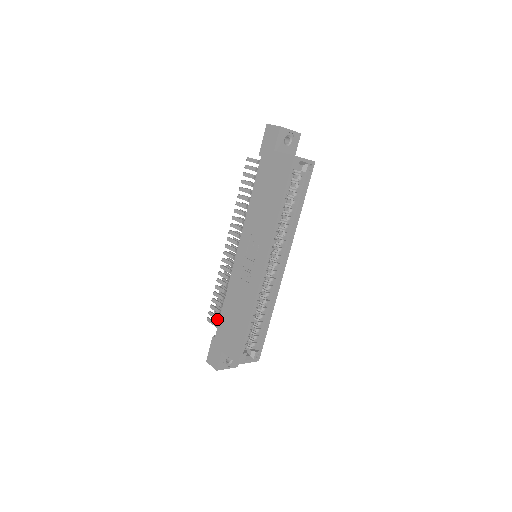
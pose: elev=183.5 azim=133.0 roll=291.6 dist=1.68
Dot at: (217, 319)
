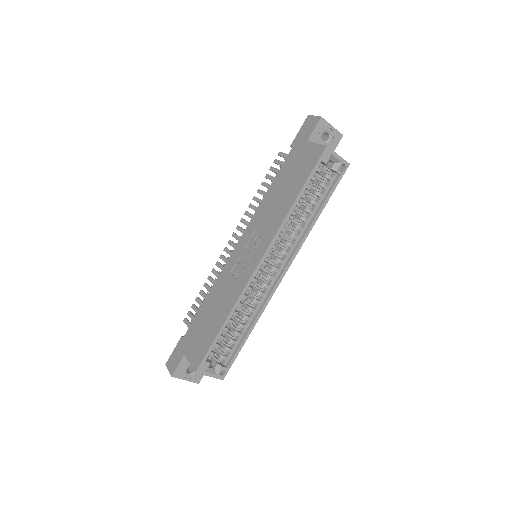
Dot at: occluded
